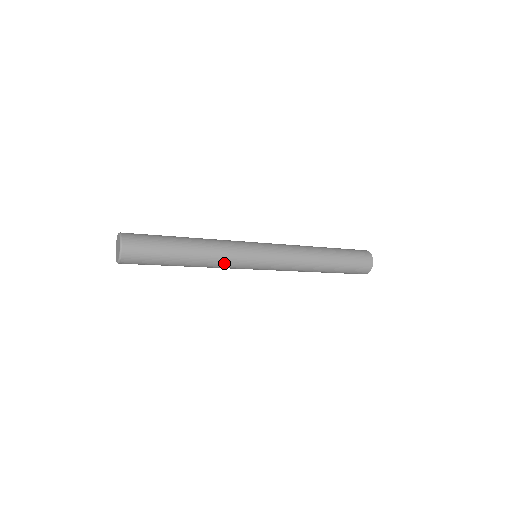
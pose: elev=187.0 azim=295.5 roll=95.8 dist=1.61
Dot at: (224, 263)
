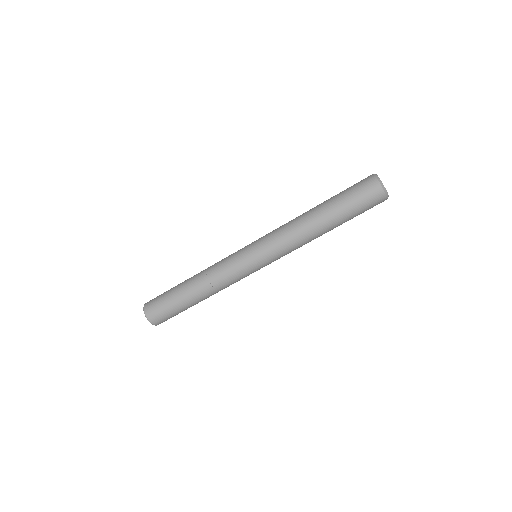
Dot at: (223, 278)
